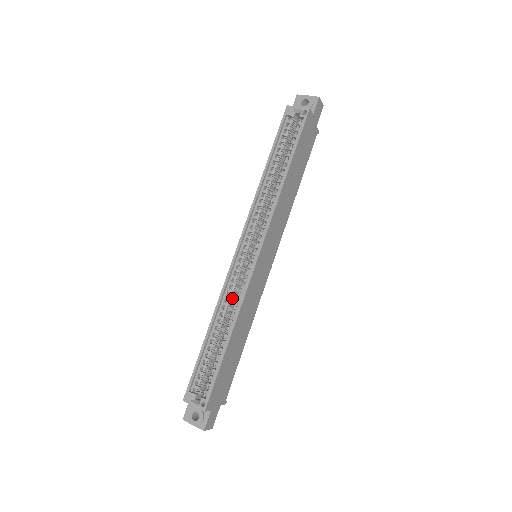
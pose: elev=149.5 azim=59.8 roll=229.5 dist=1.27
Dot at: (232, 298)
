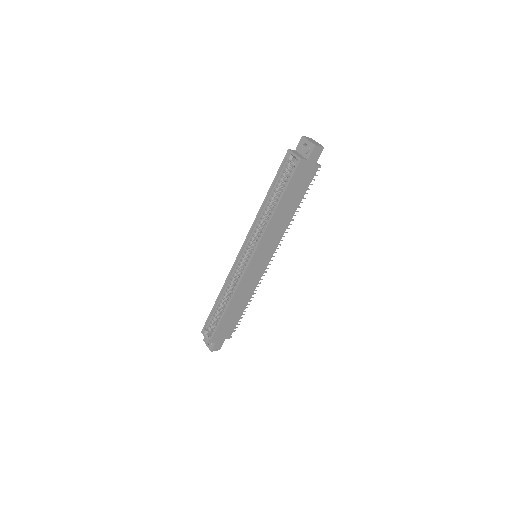
Dot at: (234, 282)
